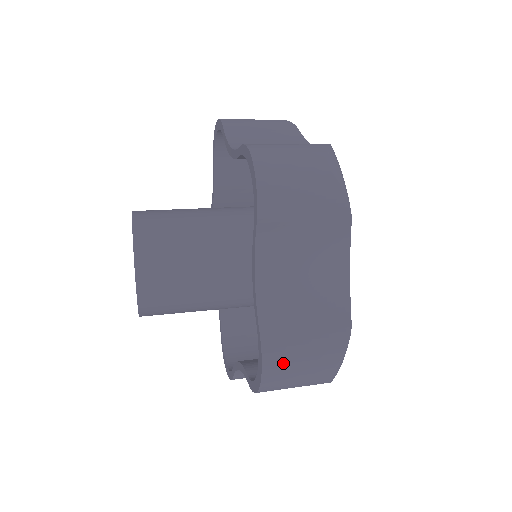
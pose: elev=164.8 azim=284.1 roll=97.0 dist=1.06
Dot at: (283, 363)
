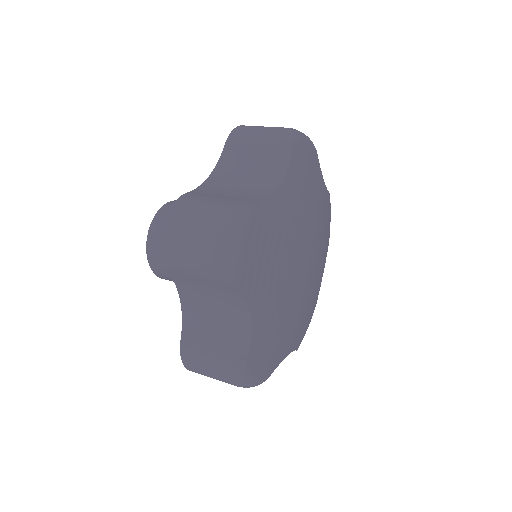
Dot at: (195, 365)
